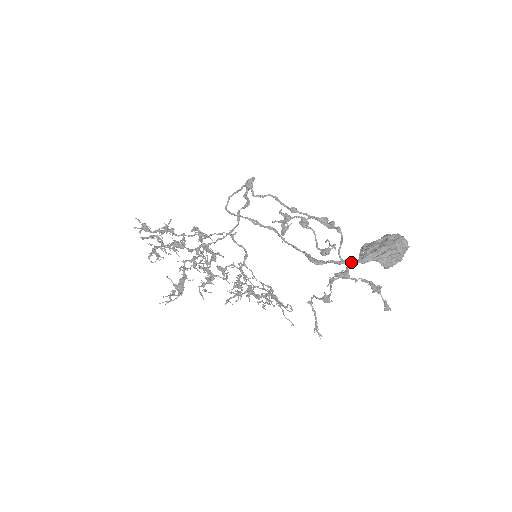
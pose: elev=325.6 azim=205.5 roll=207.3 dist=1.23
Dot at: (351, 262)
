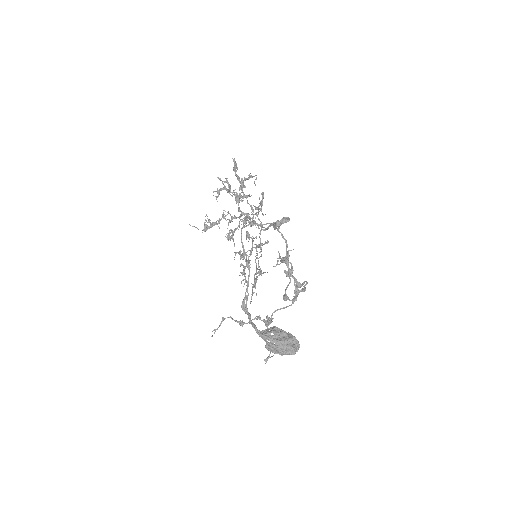
Dot at: (254, 328)
